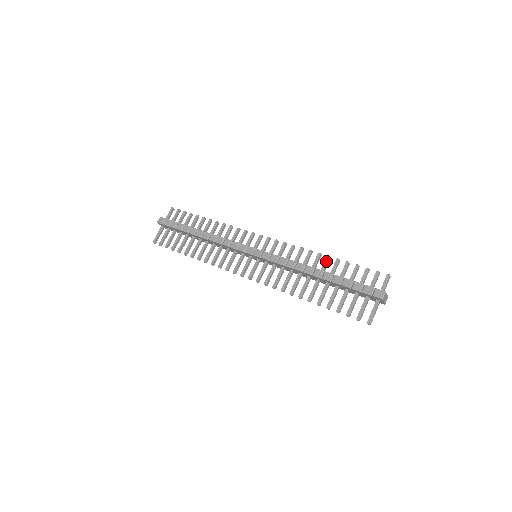
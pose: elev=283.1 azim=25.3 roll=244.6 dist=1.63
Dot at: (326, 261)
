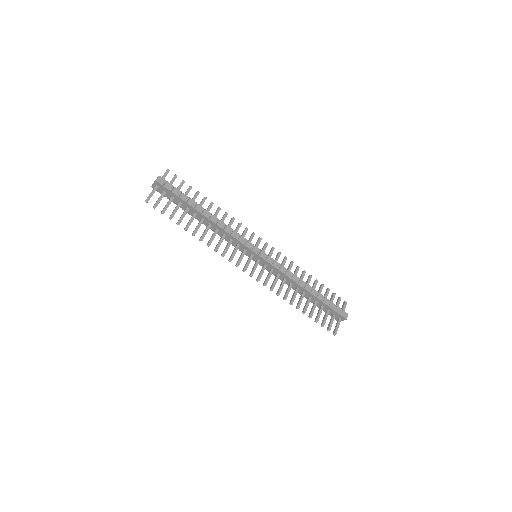
Dot at: (310, 279)
